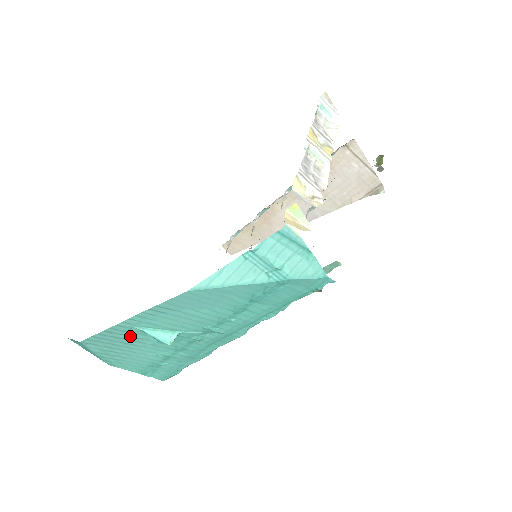
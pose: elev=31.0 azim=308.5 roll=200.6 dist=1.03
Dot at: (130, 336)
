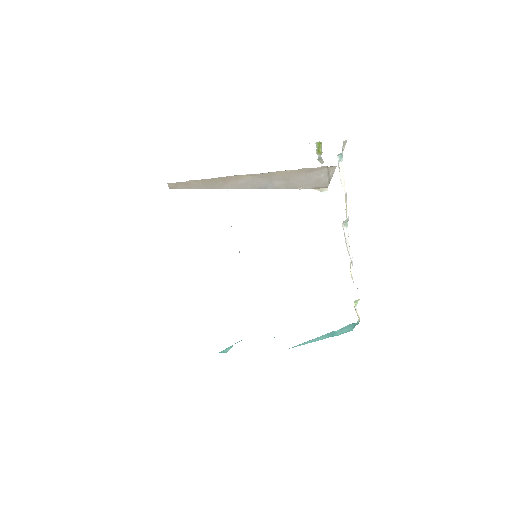
Dot at: occluded
